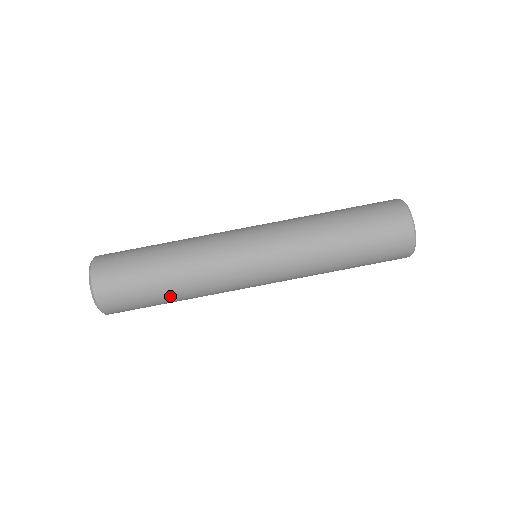
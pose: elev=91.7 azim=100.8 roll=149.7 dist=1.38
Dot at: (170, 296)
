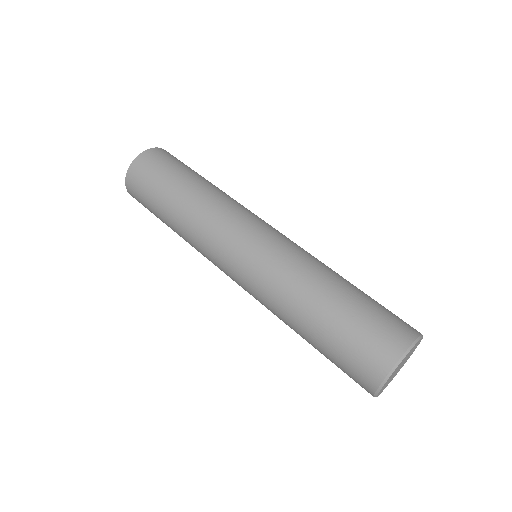
Dot at: (185, 187)
